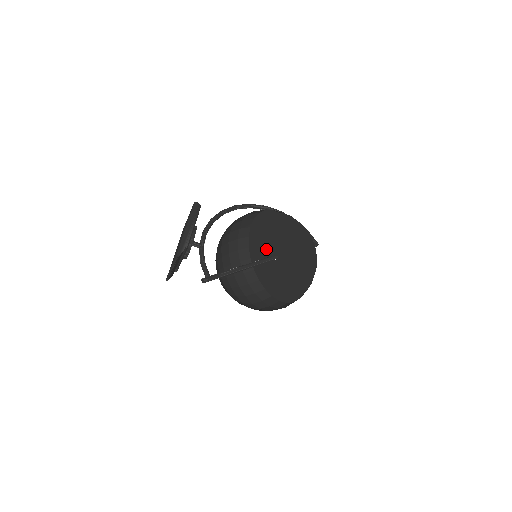
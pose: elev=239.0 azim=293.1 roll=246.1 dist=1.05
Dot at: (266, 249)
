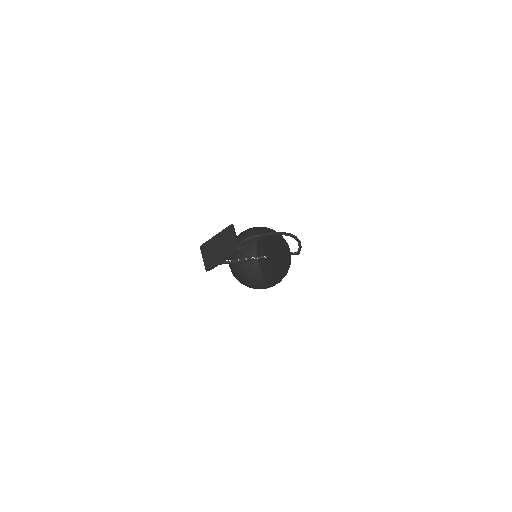
Dot at: (268, 248)
